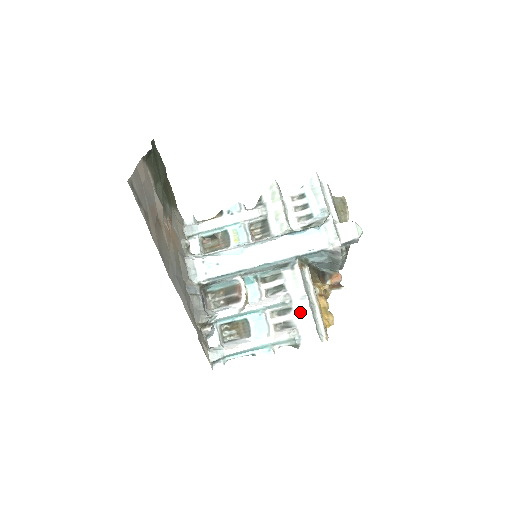
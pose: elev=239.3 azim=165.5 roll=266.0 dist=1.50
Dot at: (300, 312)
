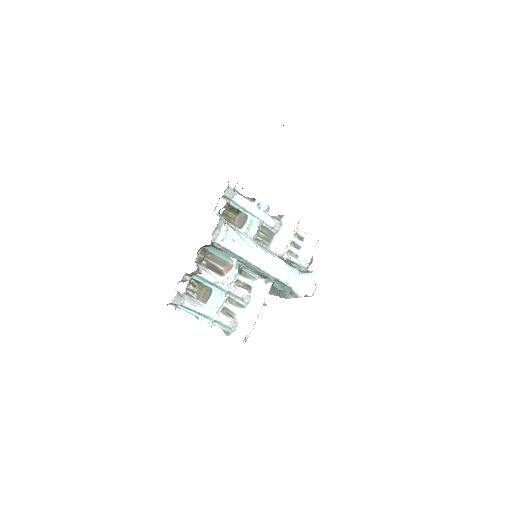
Dot at: (248, 314)
